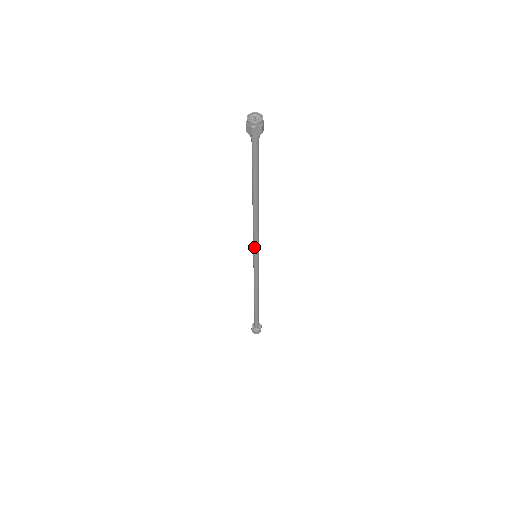
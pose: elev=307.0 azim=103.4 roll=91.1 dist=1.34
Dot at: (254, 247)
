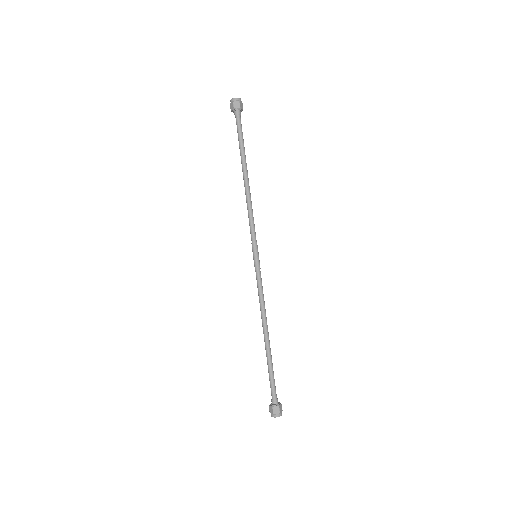
Dot at: (254, 239)
